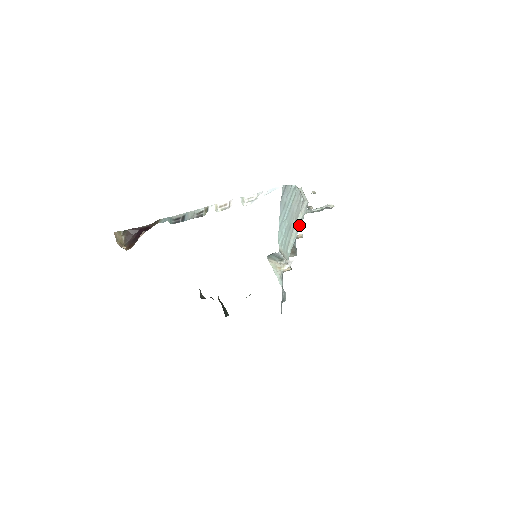
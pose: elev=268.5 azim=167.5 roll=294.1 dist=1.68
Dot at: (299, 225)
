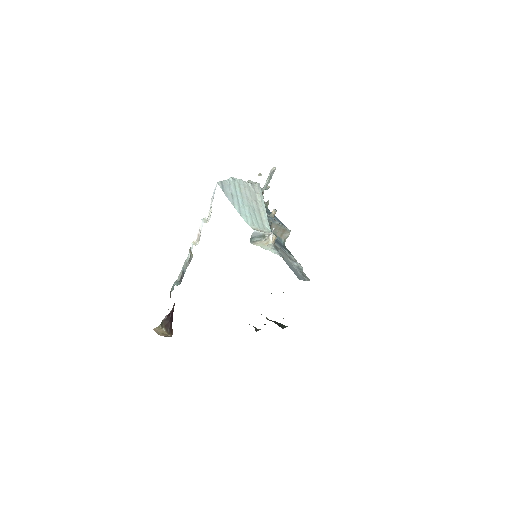
Dot at: (262, 203)
